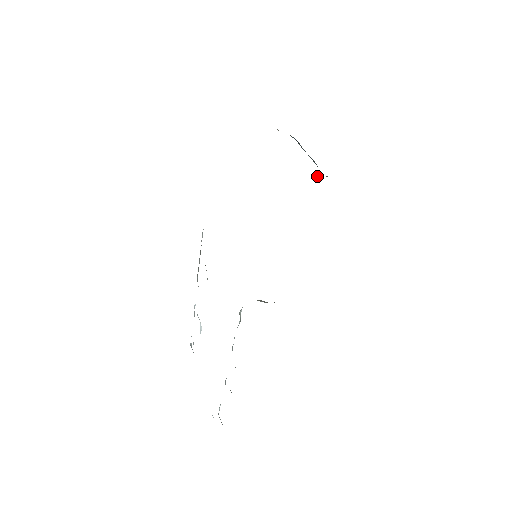
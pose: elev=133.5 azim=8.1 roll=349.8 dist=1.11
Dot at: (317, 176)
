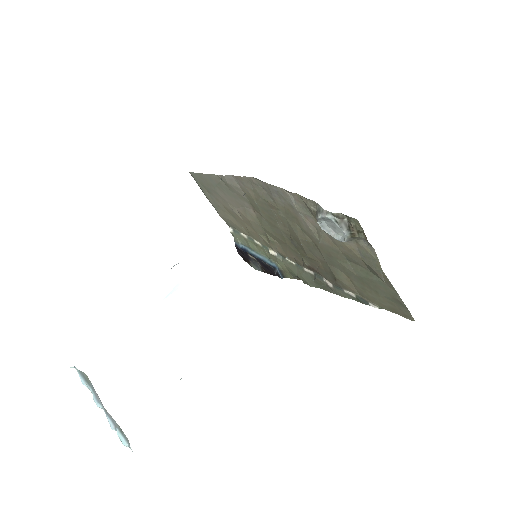
Dot at: (281, 257)
